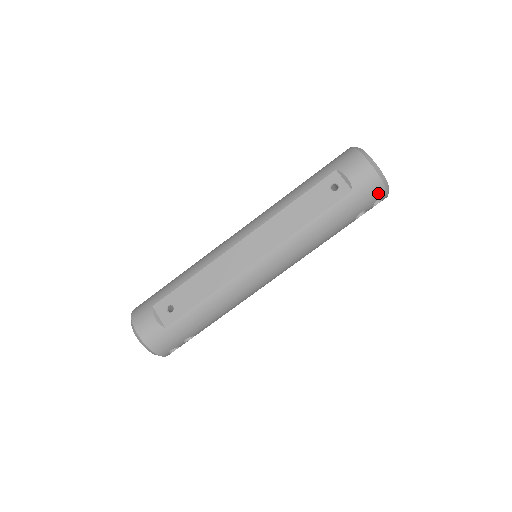
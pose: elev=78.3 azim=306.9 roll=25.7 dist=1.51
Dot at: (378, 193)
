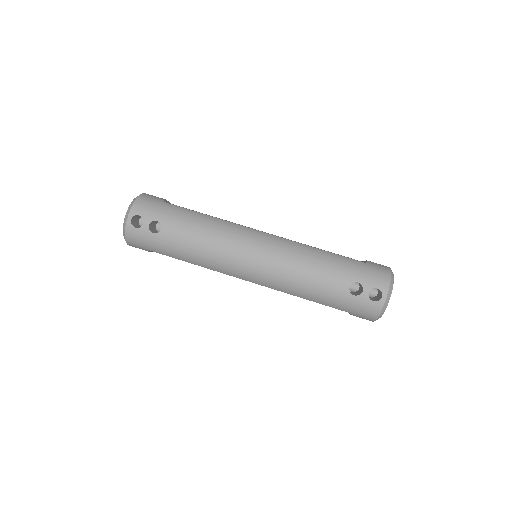
Dot at: (382, 281)
